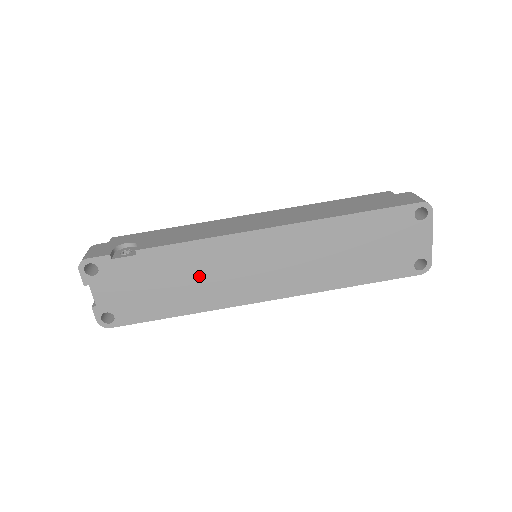
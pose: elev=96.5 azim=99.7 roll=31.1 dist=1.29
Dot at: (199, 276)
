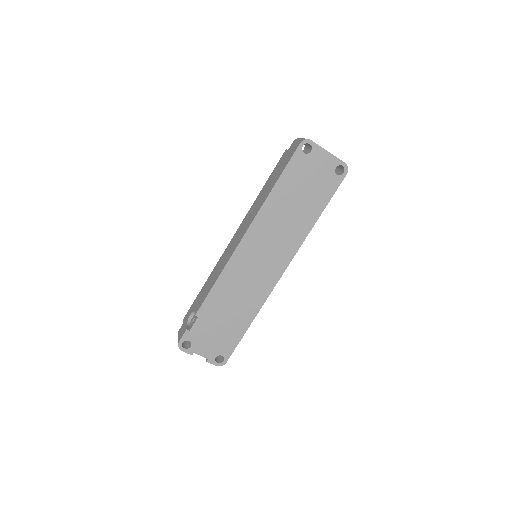
Dot at: (237, 296)
